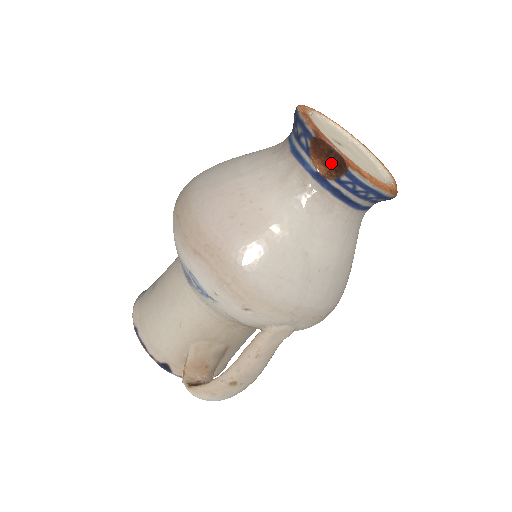
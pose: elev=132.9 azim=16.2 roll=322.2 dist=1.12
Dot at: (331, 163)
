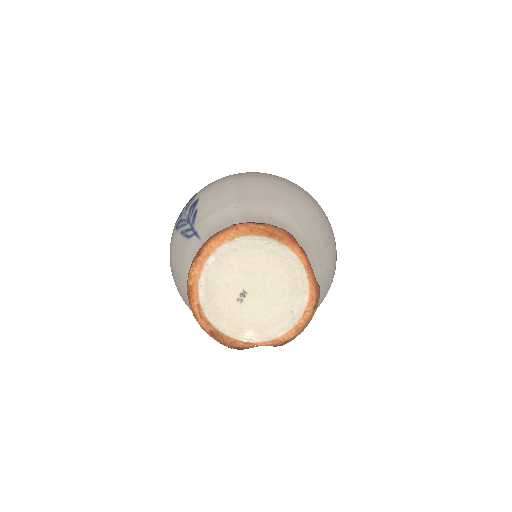
Dot at: occluded
